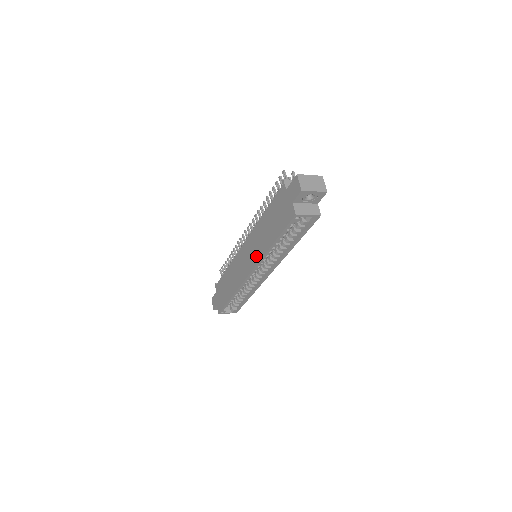
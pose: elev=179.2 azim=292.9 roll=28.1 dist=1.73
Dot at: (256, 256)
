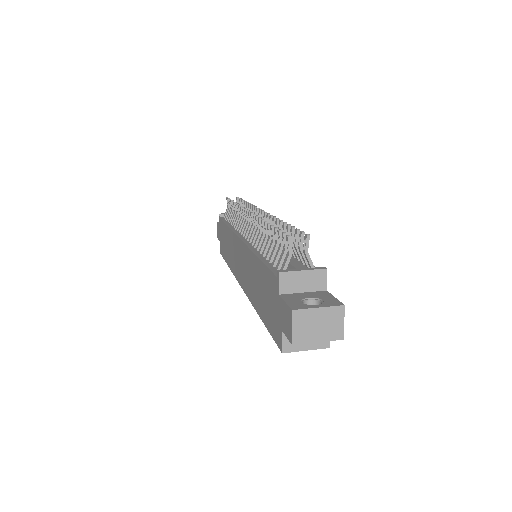
Dot at: (246, 286)
